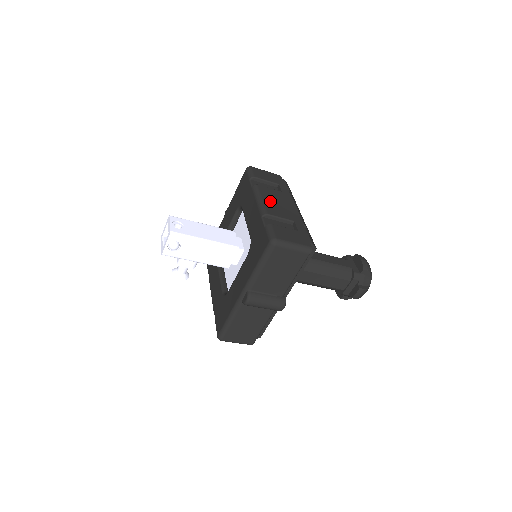
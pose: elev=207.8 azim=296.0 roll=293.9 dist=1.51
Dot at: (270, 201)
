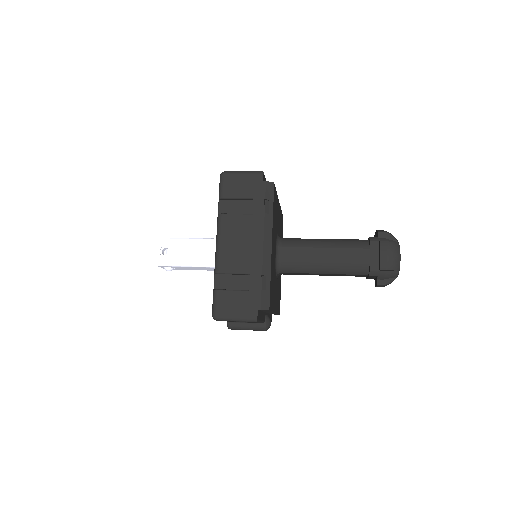
Dot at: (229, 244)
